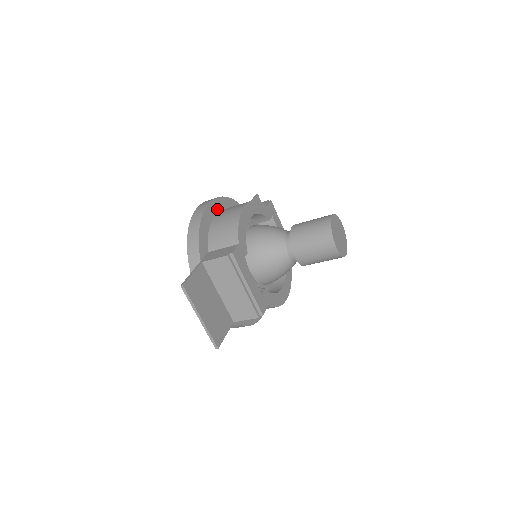
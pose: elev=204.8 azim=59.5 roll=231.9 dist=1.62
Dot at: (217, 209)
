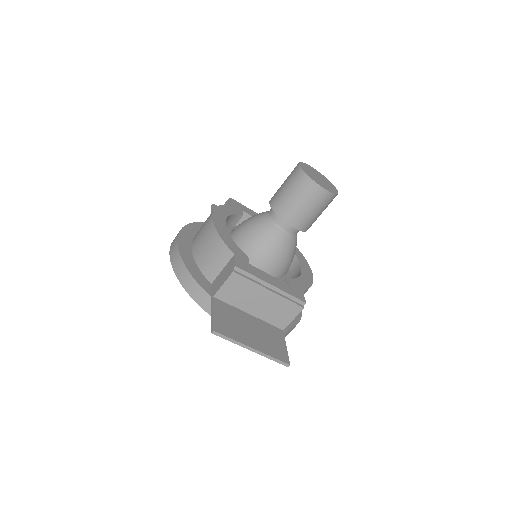
Dot at: (188, 240)
